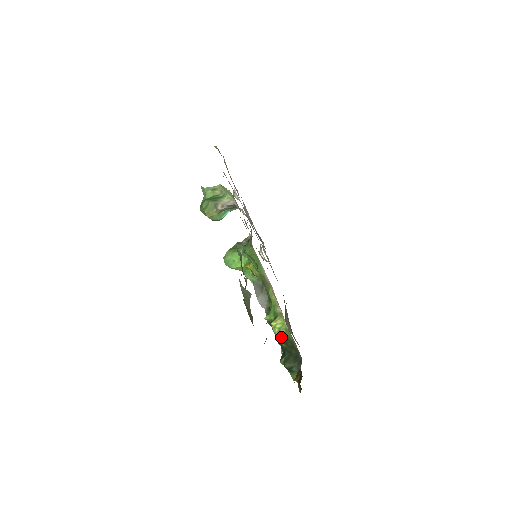
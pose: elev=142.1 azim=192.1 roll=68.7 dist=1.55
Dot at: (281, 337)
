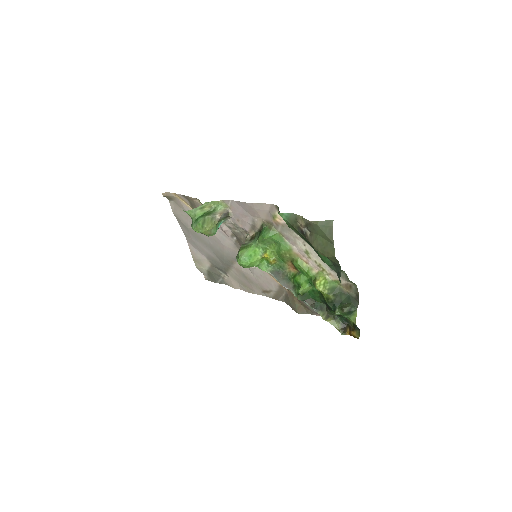
Dot at: (328, 291)
